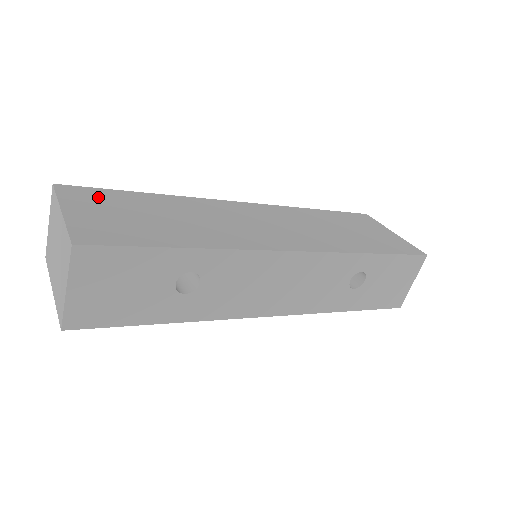
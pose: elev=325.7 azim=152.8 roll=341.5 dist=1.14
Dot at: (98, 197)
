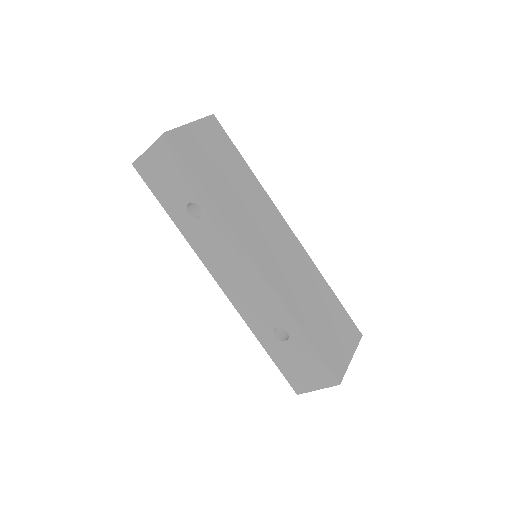
Dot at: (220, 139)
